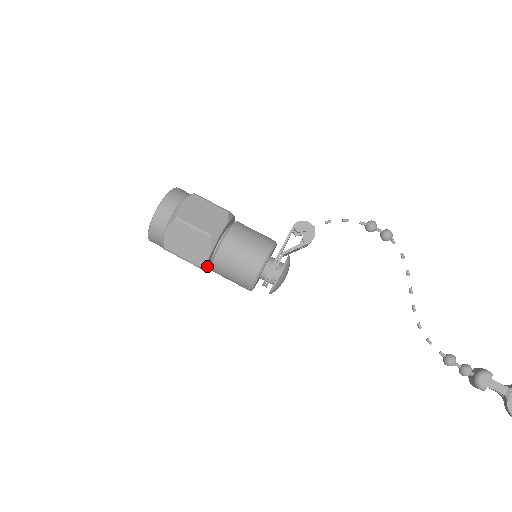
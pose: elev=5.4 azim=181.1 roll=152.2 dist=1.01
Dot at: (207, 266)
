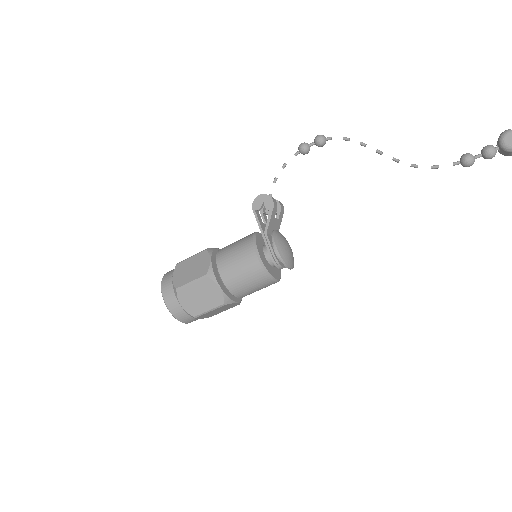
Dot at: (232, 298)
